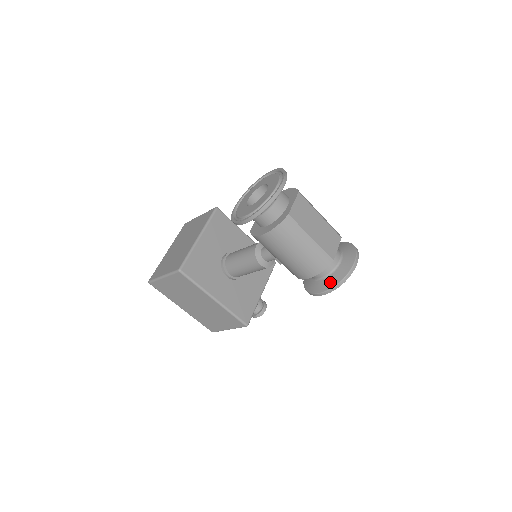
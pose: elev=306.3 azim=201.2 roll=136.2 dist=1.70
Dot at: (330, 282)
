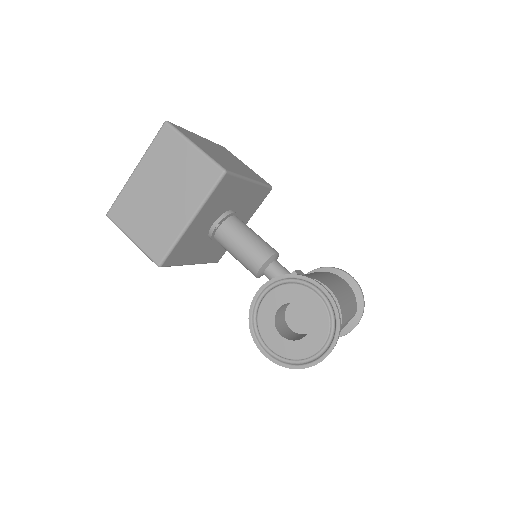
Dot at: occluded
